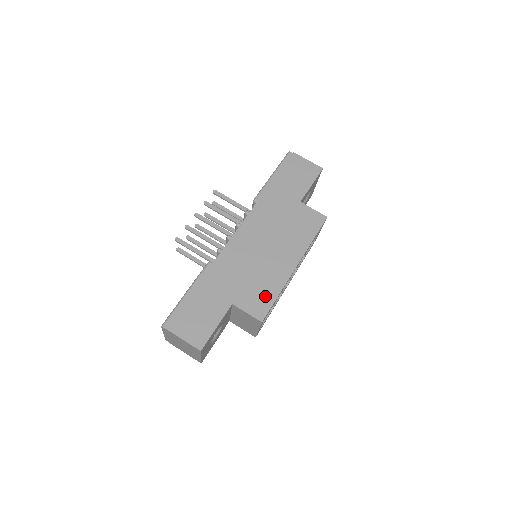
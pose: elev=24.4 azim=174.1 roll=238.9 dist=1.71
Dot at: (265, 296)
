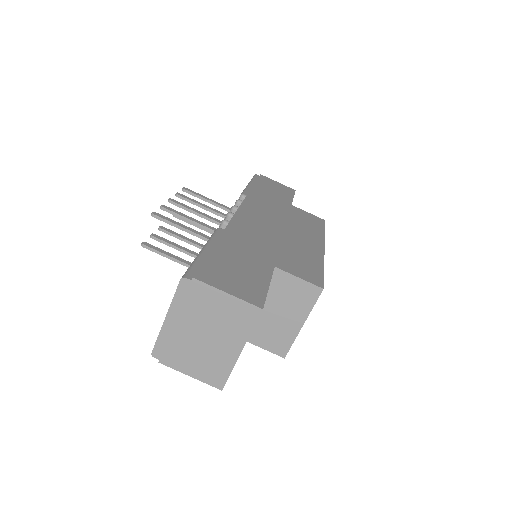
Dot at: (309, 266)
